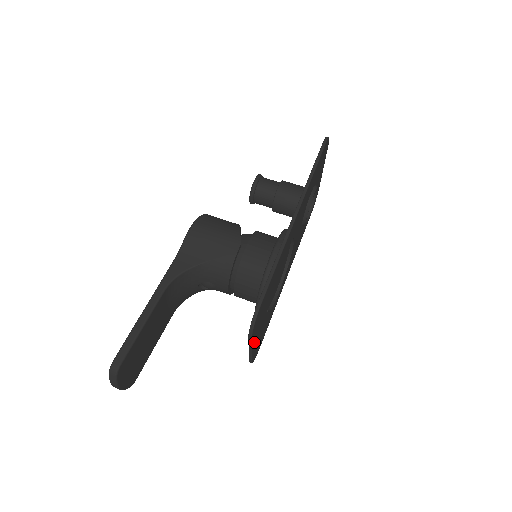
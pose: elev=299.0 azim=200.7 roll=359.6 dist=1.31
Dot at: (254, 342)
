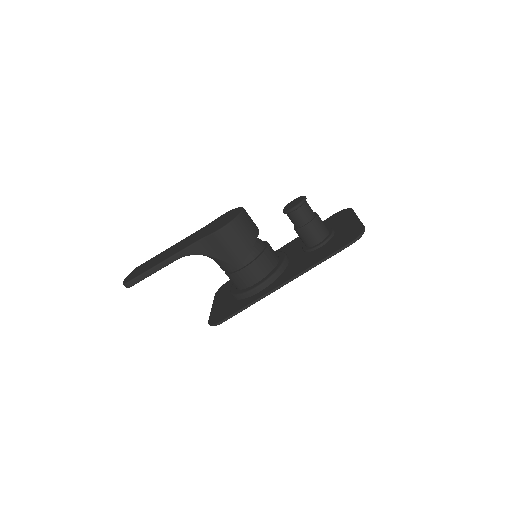
Dot at: occluded
